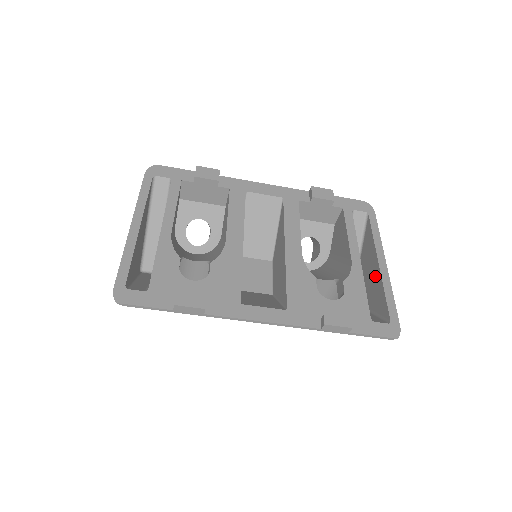
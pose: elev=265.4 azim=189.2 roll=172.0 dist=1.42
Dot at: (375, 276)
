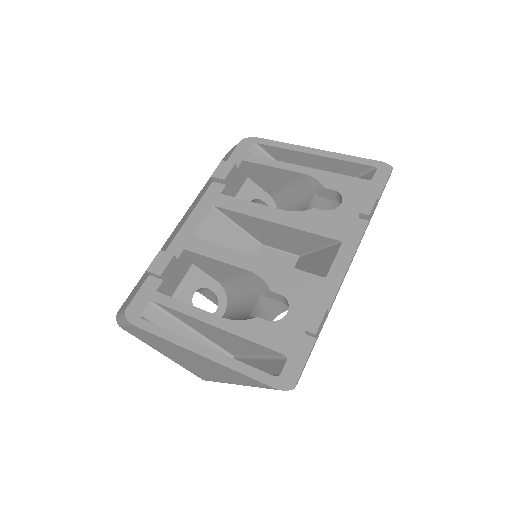
Dot at: (321, 163)
